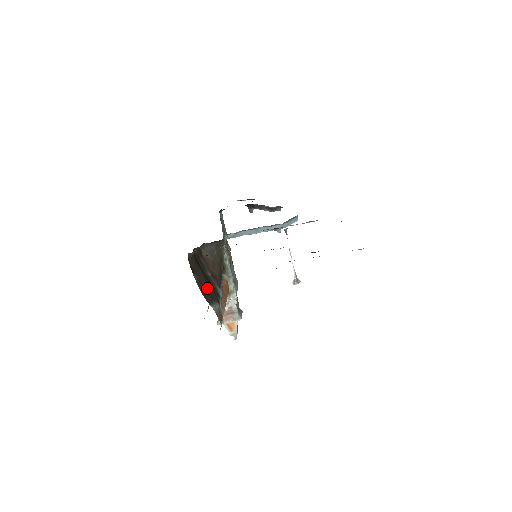
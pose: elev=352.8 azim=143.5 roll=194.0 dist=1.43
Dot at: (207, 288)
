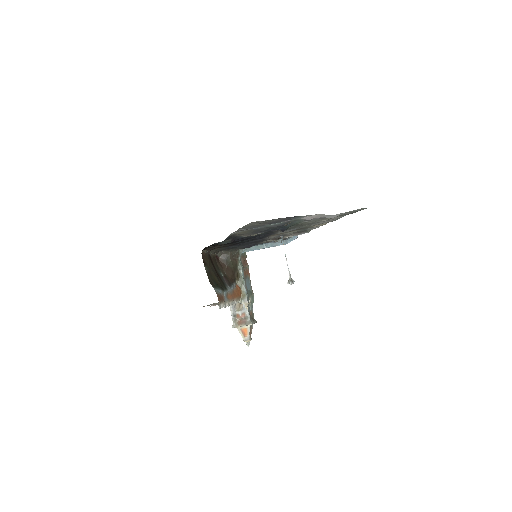
Dot at: (215, 279)
